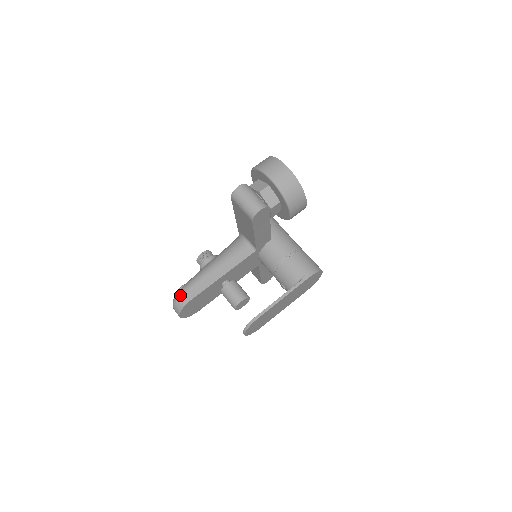
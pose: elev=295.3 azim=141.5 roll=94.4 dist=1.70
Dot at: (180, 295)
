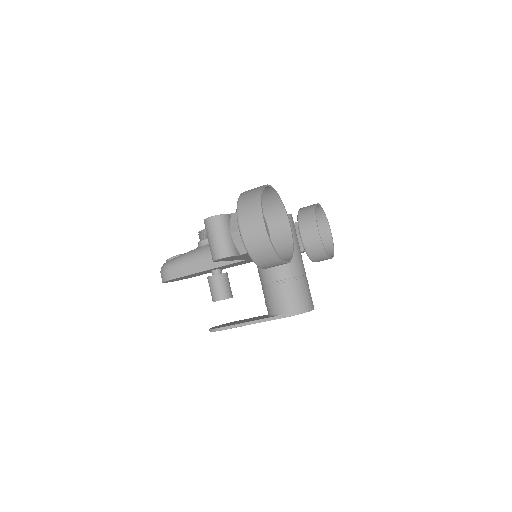
Dot at: (164, 269)
